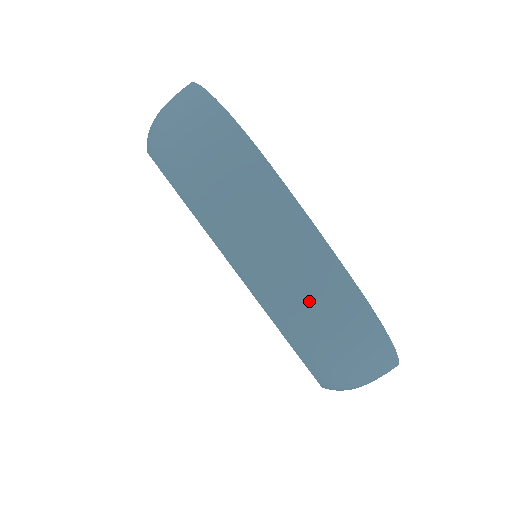
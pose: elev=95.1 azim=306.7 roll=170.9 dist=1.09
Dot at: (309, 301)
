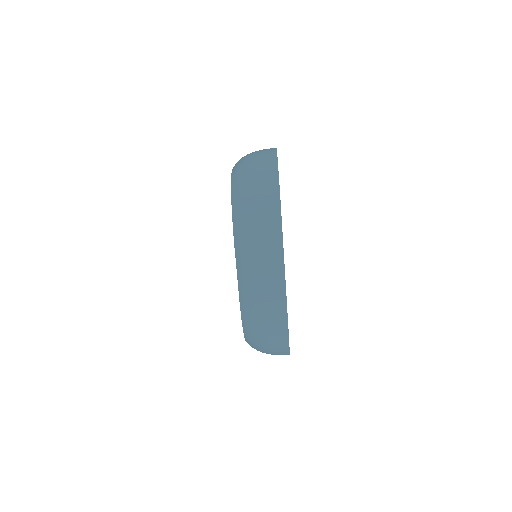
Dot at: (261, 304)
